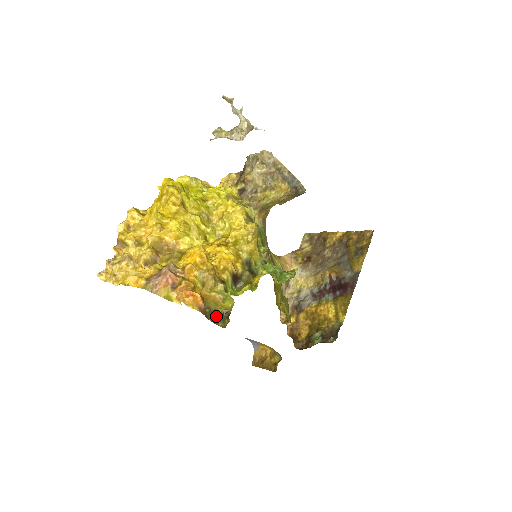
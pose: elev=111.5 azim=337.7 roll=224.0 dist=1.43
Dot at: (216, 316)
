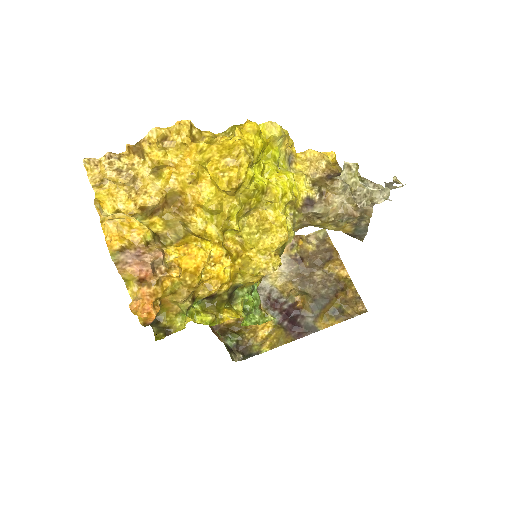
Dot at: (157, 323)
